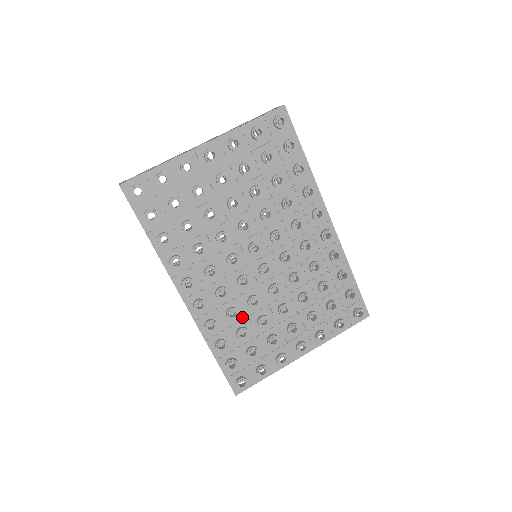
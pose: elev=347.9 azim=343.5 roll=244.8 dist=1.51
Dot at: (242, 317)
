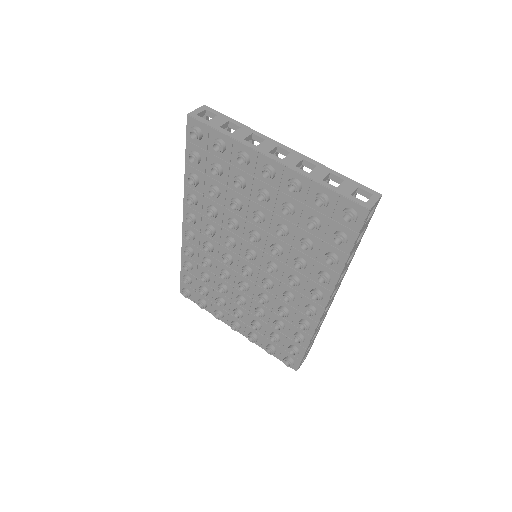
Dot at: (212, 271)
